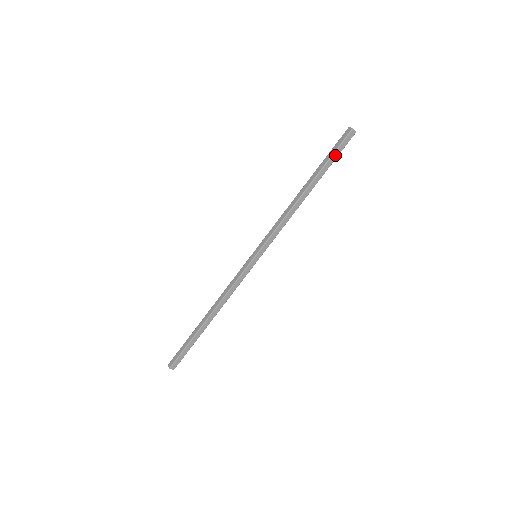
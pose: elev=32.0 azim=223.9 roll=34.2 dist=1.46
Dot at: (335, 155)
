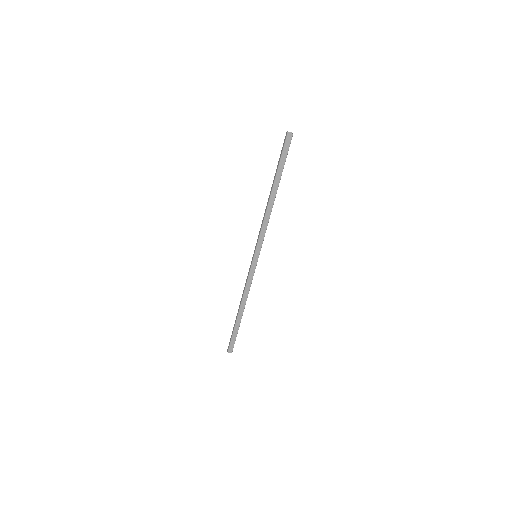
Dot at: (283, 159)
